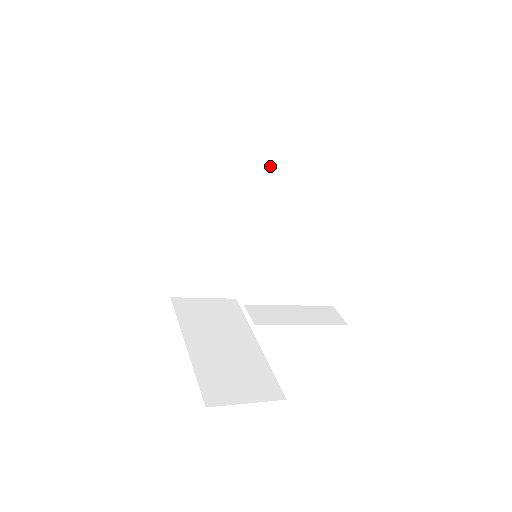
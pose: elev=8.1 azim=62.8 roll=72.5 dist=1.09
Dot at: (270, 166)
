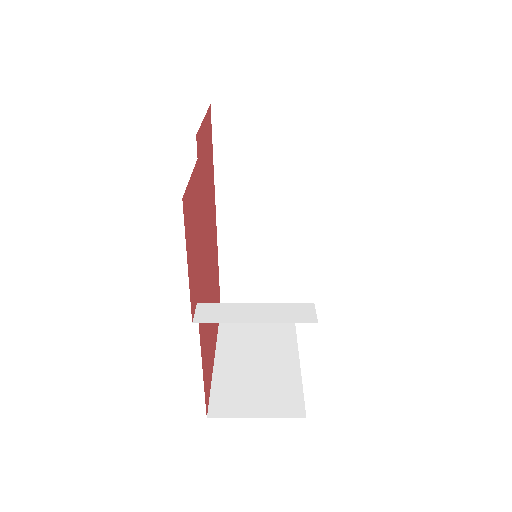
Dot at: (288, 161)
